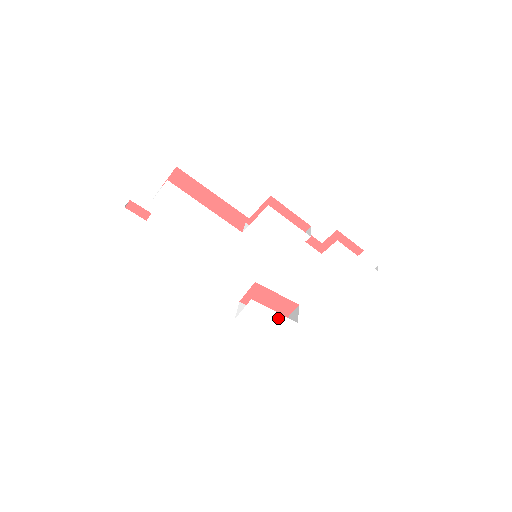
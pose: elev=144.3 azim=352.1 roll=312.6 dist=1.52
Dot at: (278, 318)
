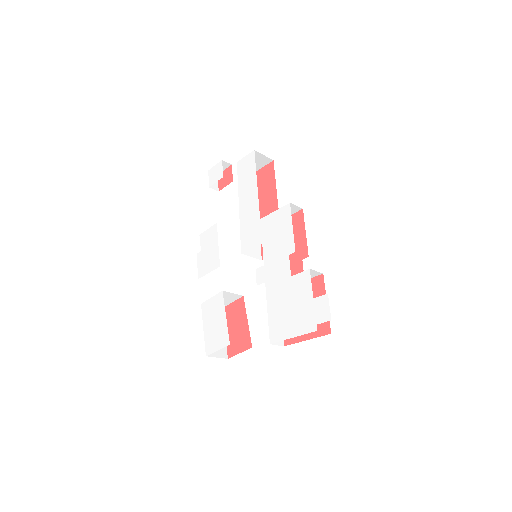
Dot at: (223, 327)
